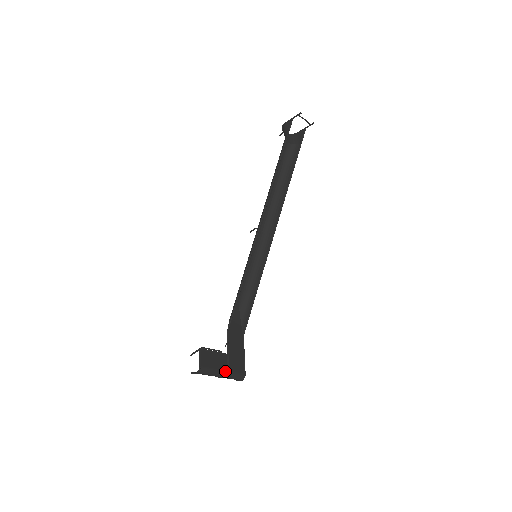
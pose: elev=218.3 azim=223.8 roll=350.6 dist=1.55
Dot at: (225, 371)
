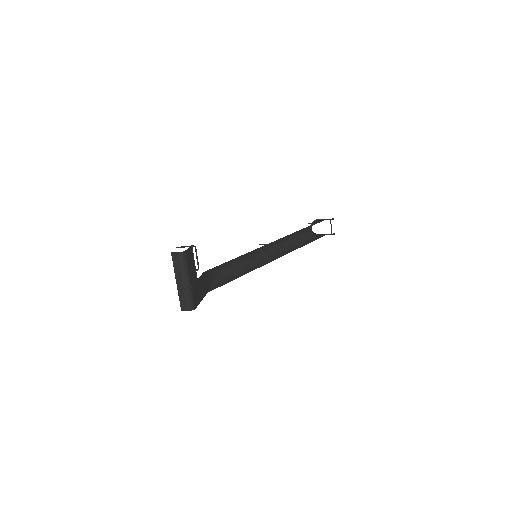
Dot at: (191, 282)
